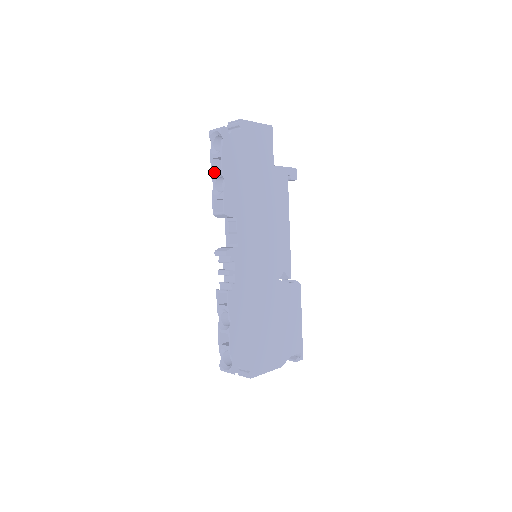
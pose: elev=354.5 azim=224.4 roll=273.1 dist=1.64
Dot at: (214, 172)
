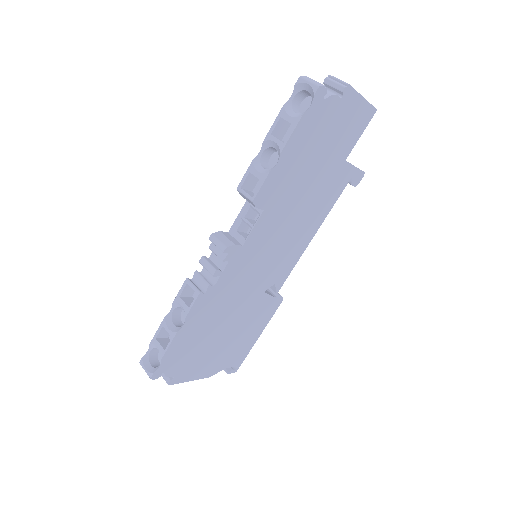
Dot at: (272, 137)
